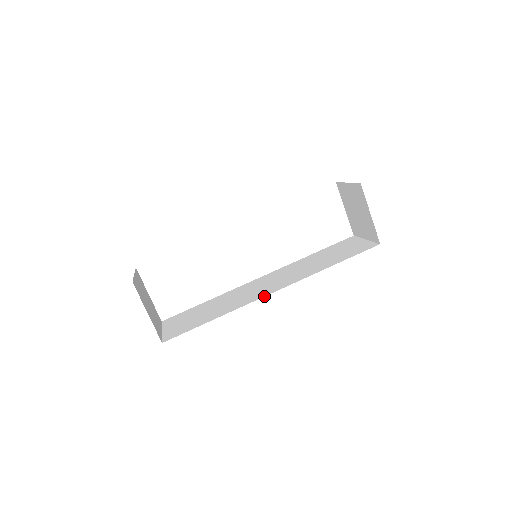
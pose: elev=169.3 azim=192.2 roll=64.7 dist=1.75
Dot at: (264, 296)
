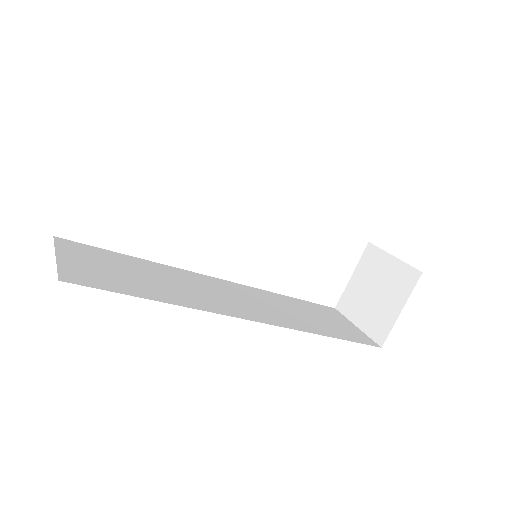
Dot at: (241, 317)
